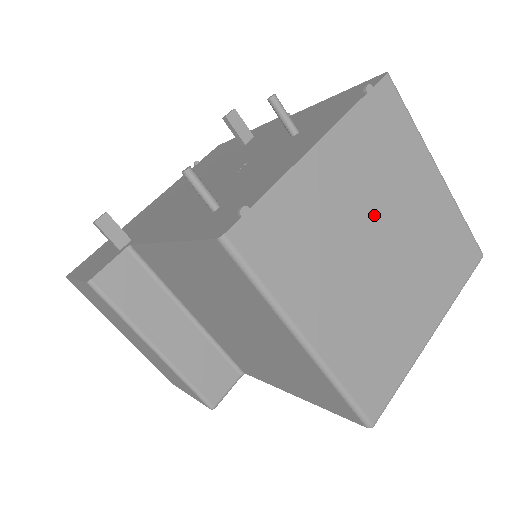
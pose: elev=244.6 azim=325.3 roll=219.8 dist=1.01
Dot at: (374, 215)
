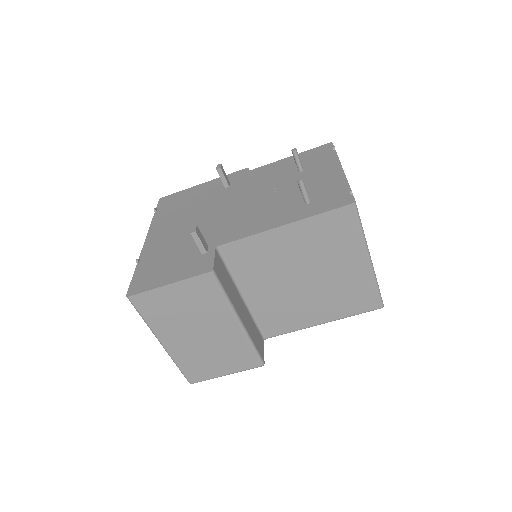
Dot at: occluded
